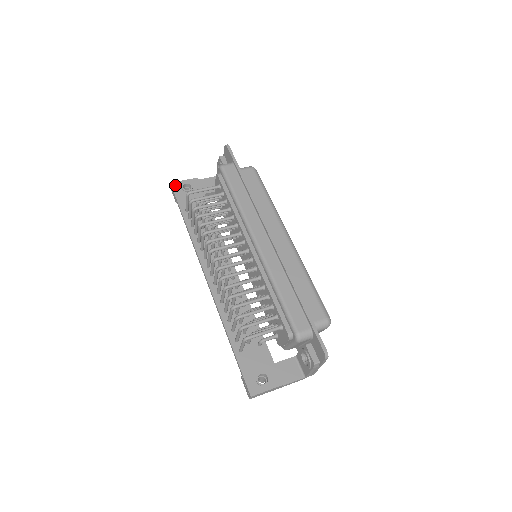
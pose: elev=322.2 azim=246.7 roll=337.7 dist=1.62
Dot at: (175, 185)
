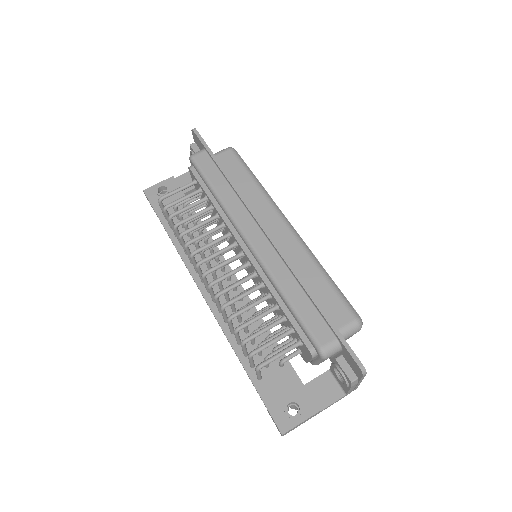
Dot at: (149, 192)
